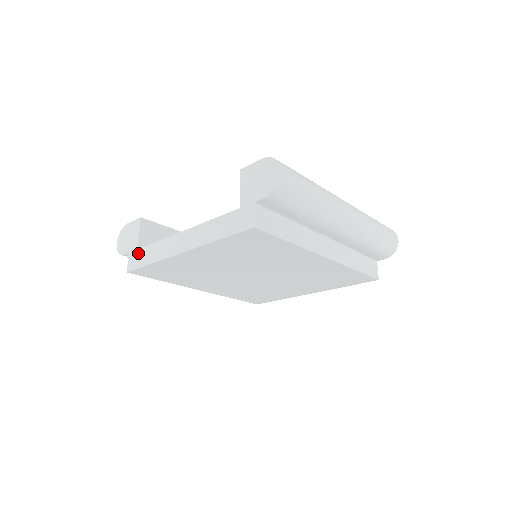
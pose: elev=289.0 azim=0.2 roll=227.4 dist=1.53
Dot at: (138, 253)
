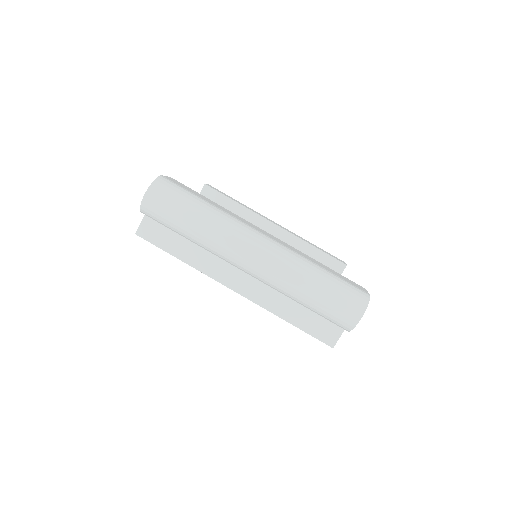
Dot at: occluded
